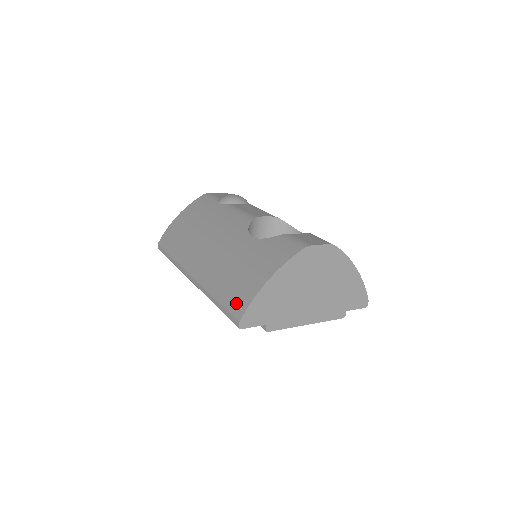
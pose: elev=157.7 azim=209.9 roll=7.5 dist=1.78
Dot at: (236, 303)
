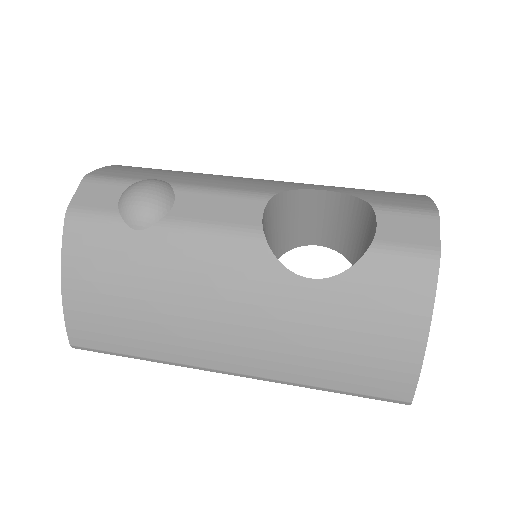
Dot at: (386, 386)
